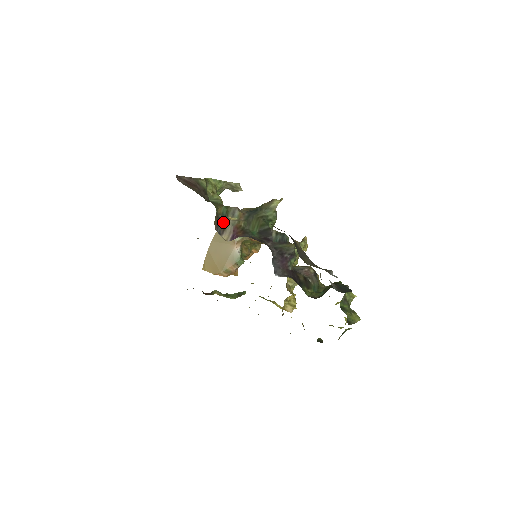
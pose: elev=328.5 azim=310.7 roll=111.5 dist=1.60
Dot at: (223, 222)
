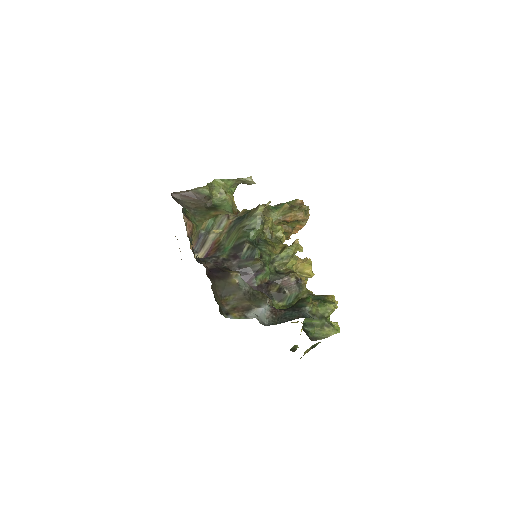
Dot at: (204, 238)
